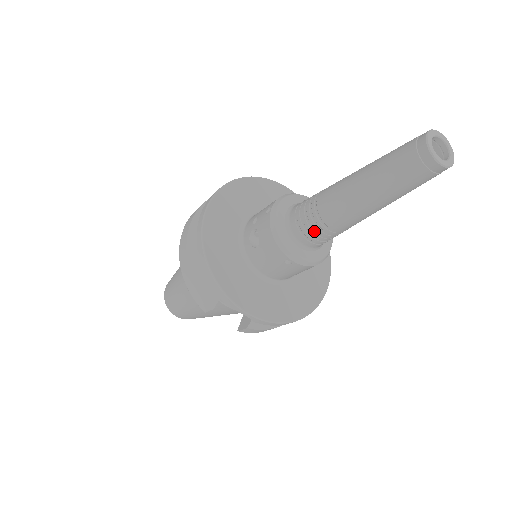
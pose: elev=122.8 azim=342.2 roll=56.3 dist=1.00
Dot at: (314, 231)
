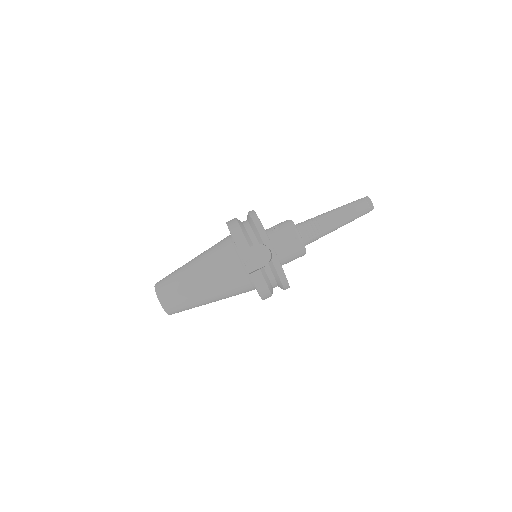
Dot at: (312, 228)
